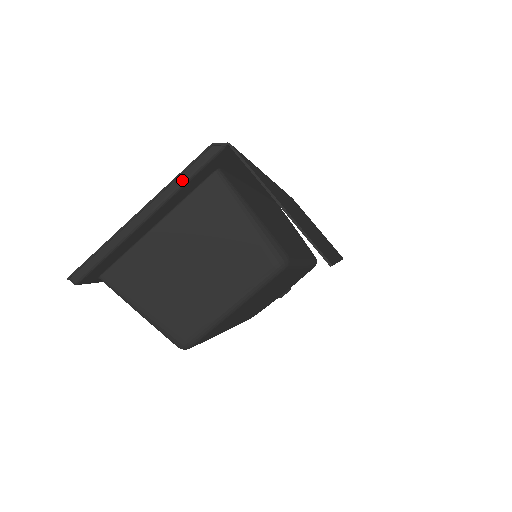
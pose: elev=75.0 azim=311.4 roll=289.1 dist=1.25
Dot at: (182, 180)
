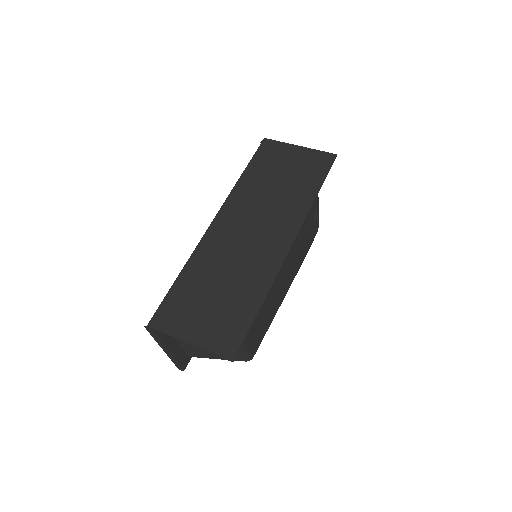
Dot at: (157, 339)
